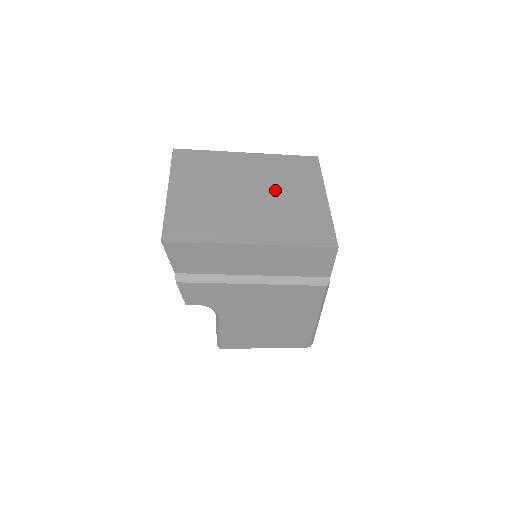
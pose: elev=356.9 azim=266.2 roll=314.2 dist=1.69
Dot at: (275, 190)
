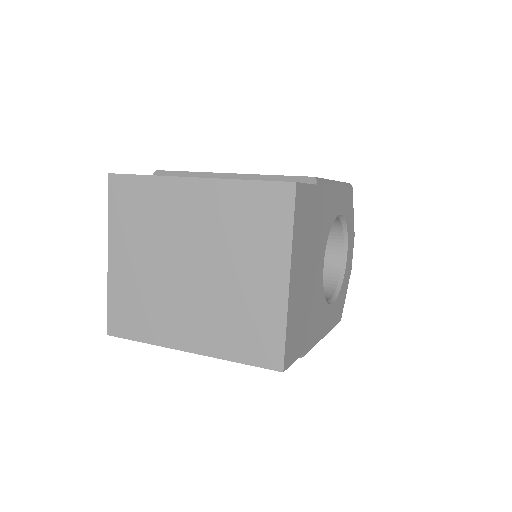
Dot at: (222, 262)
